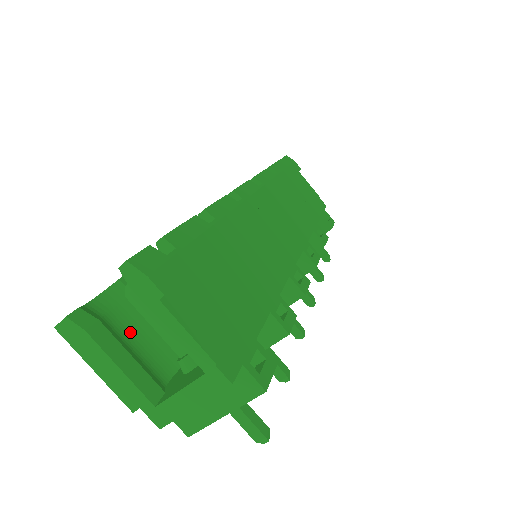
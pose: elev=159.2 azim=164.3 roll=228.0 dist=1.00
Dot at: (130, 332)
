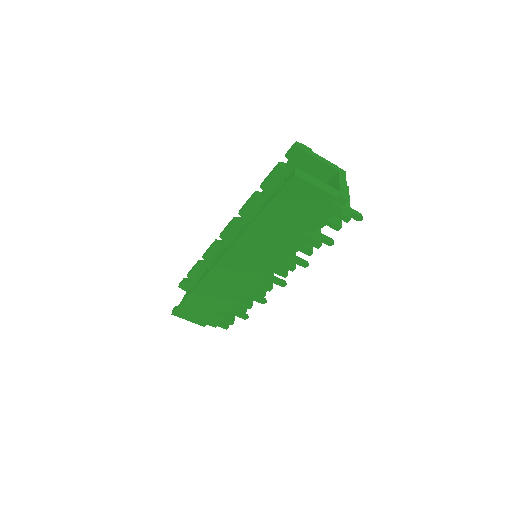
Dot at: occluded
